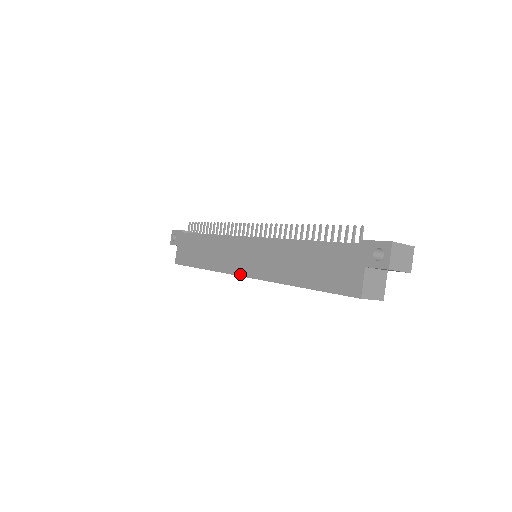
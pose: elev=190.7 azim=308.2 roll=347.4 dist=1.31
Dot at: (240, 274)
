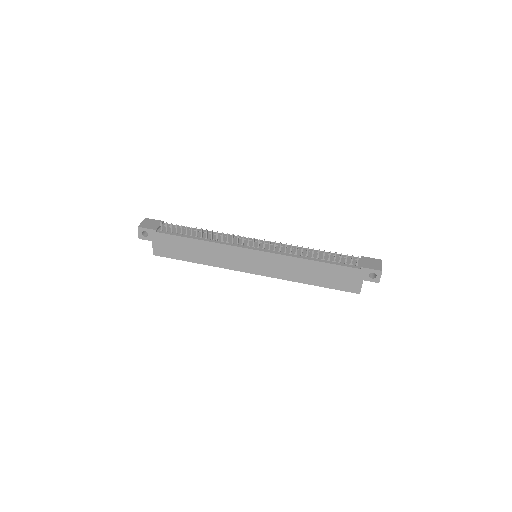
Dot at: (249, 272)
